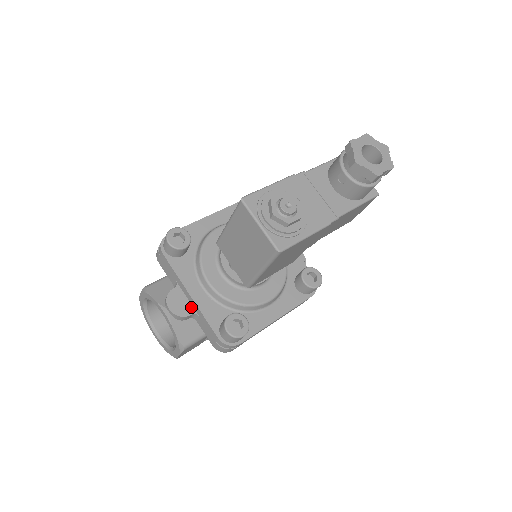
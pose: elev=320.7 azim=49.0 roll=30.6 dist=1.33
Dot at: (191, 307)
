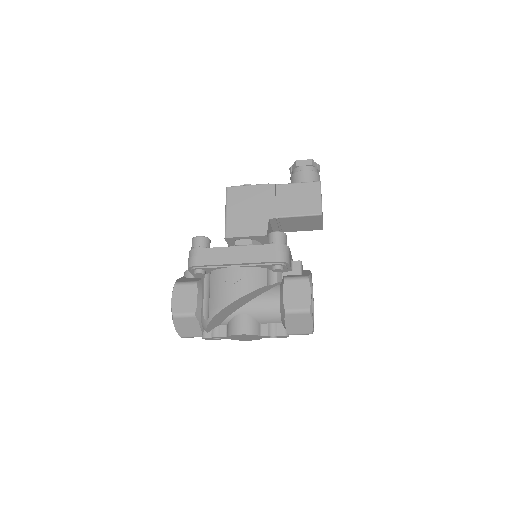
Dot at: occluded
